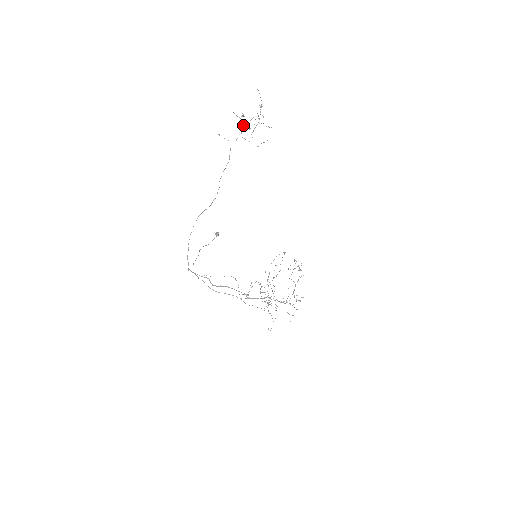
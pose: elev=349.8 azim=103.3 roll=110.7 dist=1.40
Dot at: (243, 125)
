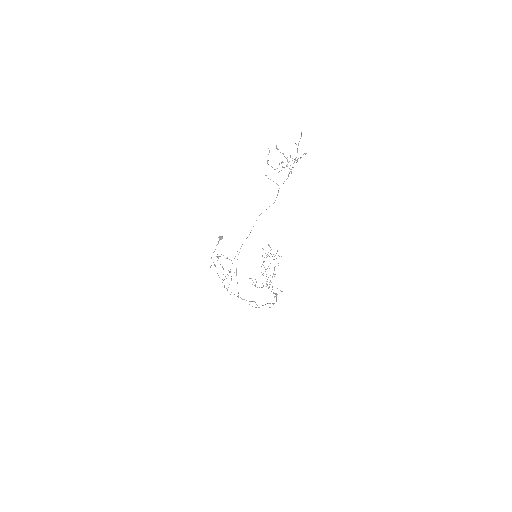
Dot at: (269, 152)
